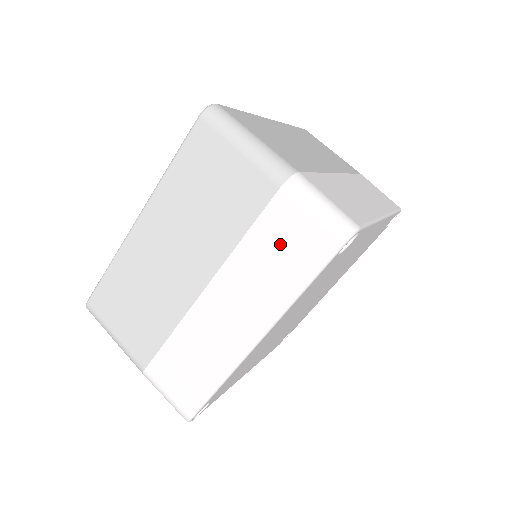
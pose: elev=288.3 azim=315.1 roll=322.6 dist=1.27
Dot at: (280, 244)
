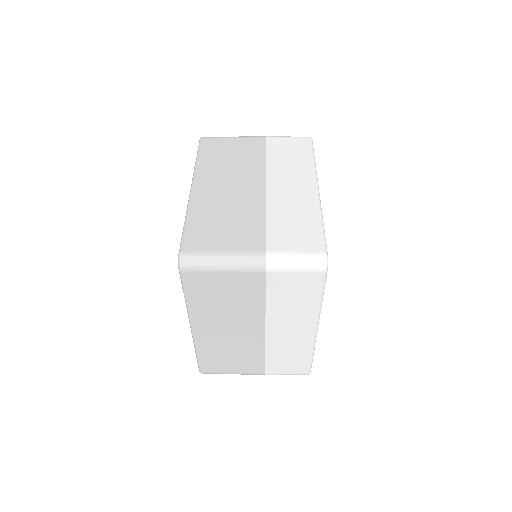
Dot at: (286, 151)
